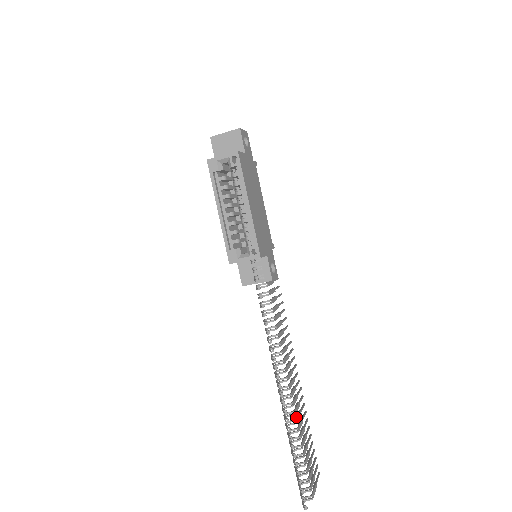
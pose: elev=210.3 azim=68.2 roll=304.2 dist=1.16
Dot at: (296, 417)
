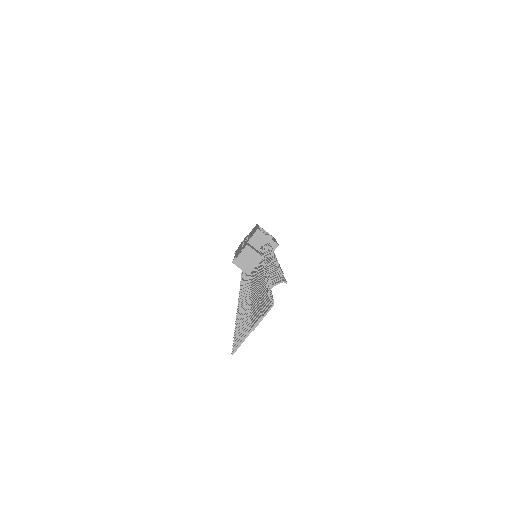
Dot at: (265, 285)
